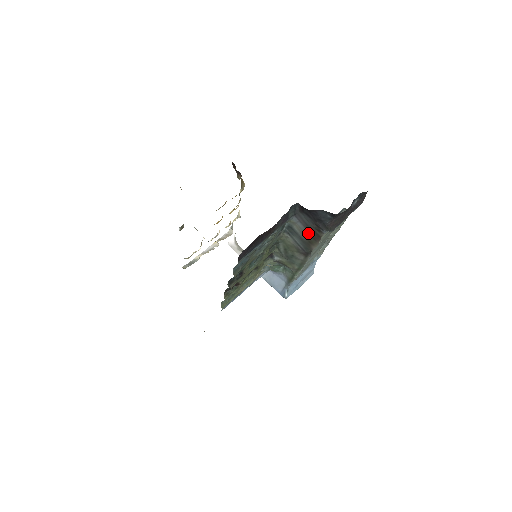
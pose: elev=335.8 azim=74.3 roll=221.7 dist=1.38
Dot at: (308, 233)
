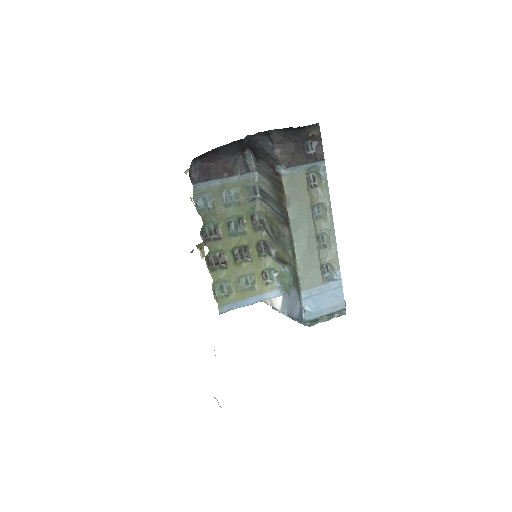
Dot at: (274, 187)
